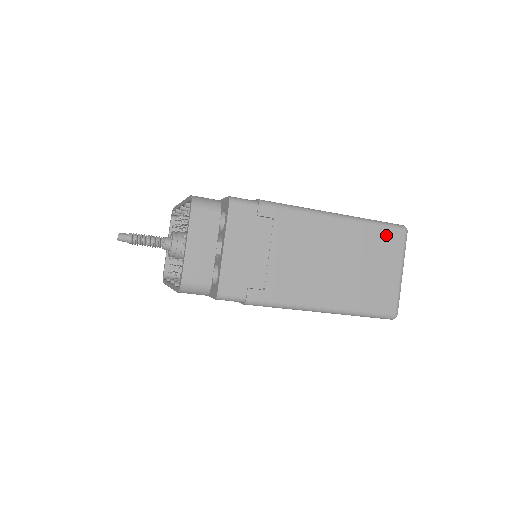
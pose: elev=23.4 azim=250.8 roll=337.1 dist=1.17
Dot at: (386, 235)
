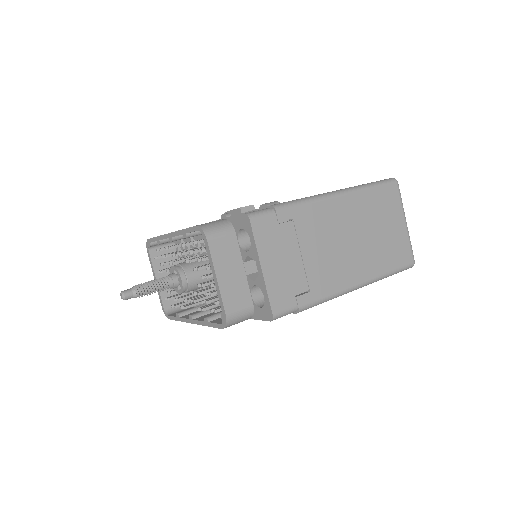
Dot at: (384, 193)
